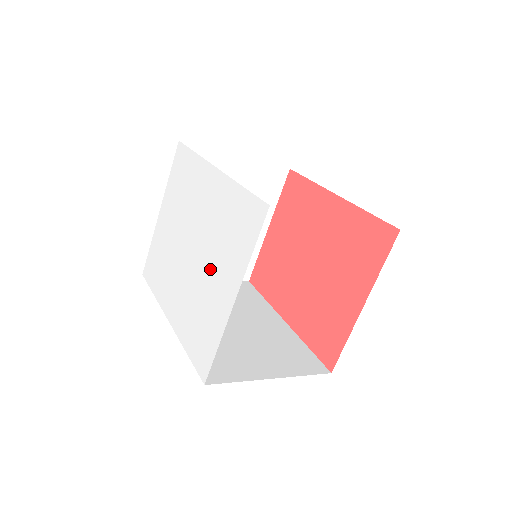
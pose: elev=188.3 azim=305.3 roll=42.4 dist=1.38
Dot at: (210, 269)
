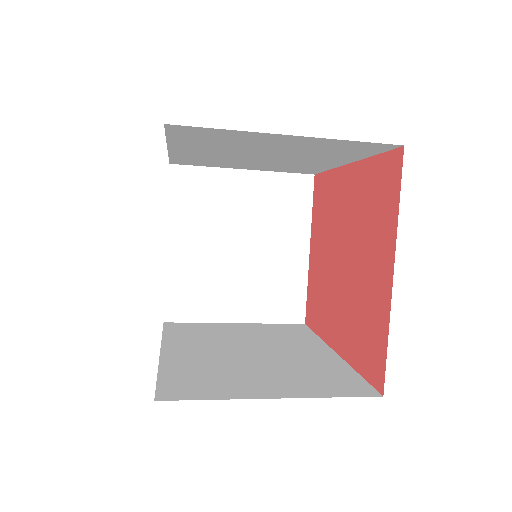
Dot at: occluded
